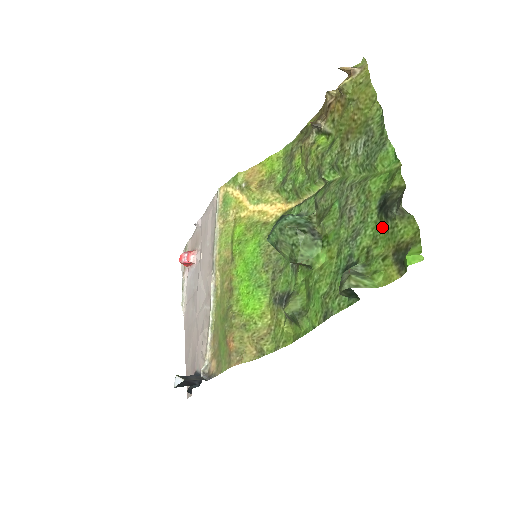
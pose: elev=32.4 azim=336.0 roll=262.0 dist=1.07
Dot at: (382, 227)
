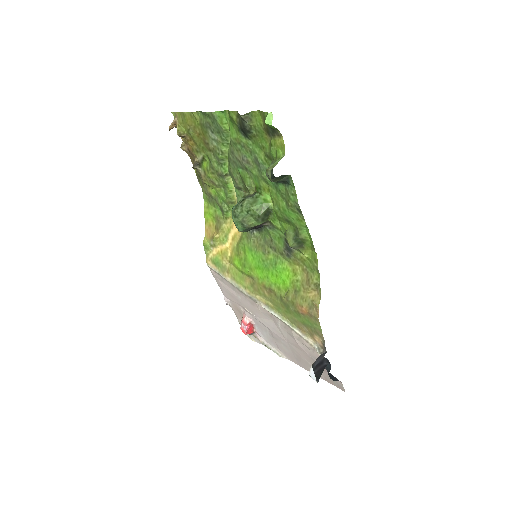
Dot at: (255, 139)
